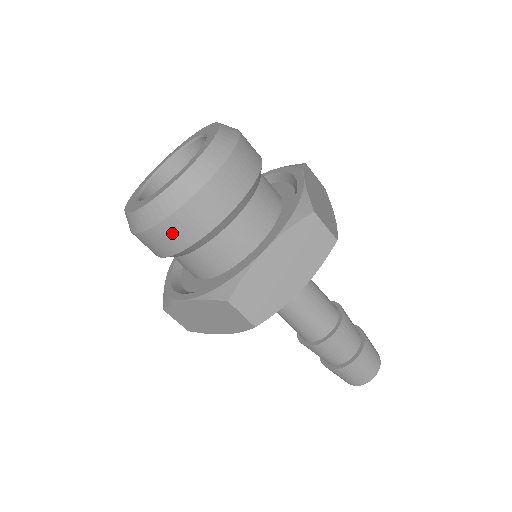
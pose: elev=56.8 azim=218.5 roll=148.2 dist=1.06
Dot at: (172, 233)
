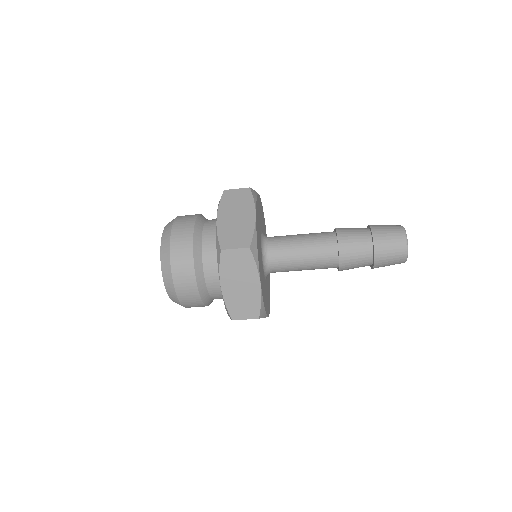
Dot at: (191, 304)
